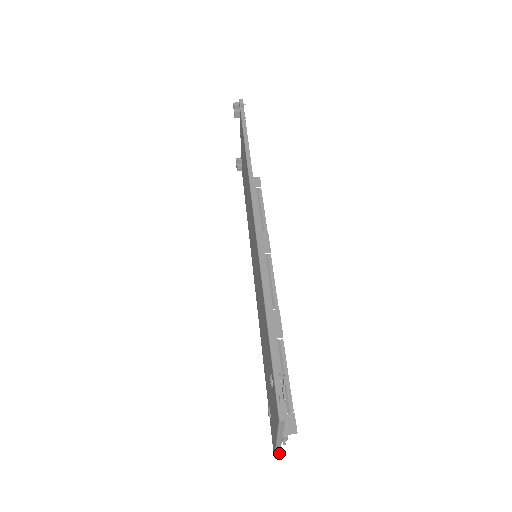
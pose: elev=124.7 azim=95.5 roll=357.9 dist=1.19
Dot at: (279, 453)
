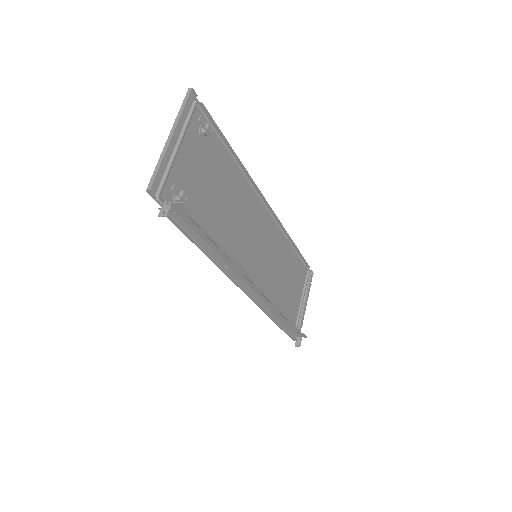
Dot at: (157, 173)
